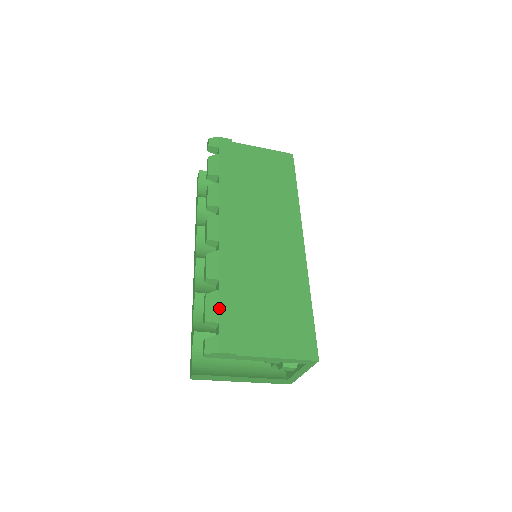
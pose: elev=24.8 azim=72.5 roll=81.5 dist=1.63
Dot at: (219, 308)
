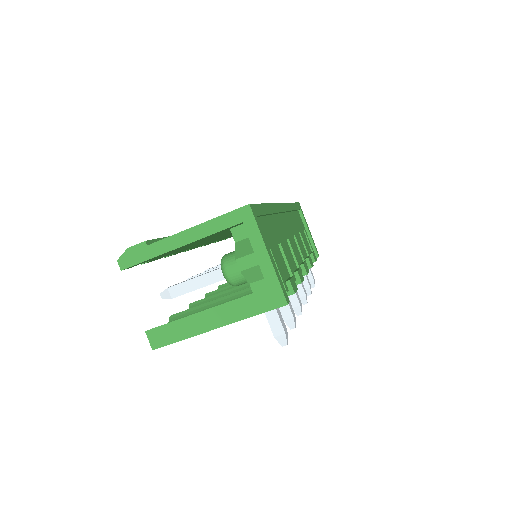
Dot at: occluded
